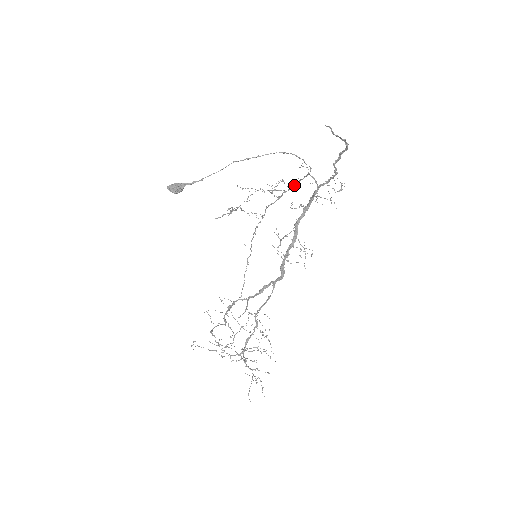
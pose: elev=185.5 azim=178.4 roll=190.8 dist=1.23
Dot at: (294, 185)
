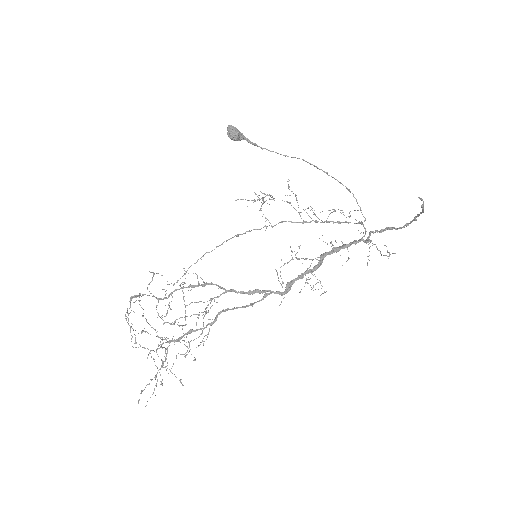
Dot at: (334, 222)
